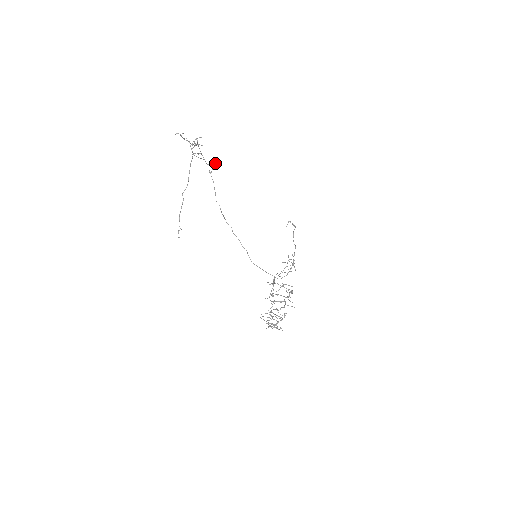
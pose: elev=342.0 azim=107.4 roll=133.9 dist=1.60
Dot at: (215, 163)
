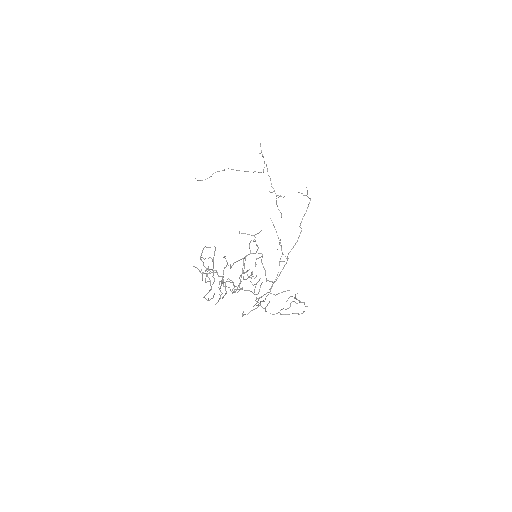
Dot at: occluded
